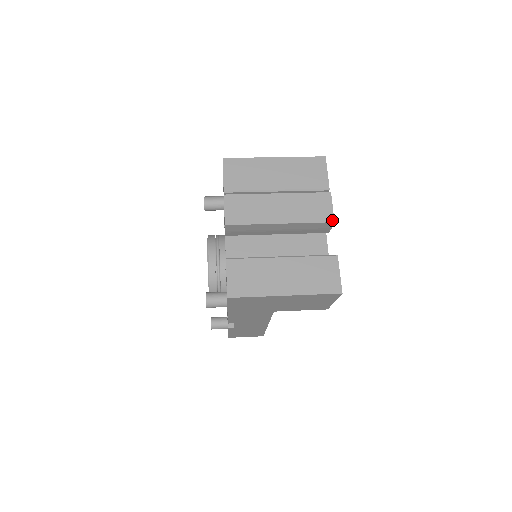
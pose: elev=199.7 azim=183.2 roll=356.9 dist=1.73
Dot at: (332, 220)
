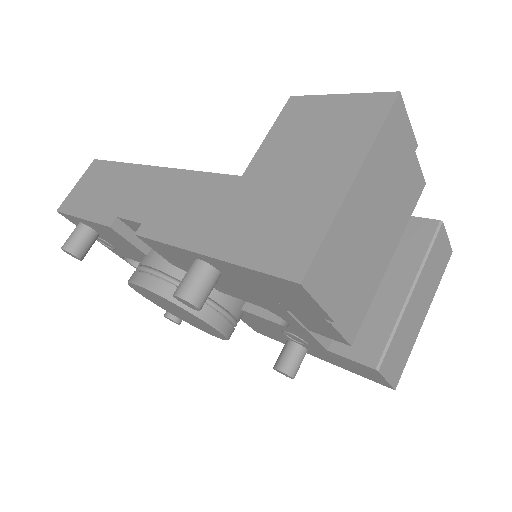
Dot at: (424, 184)
